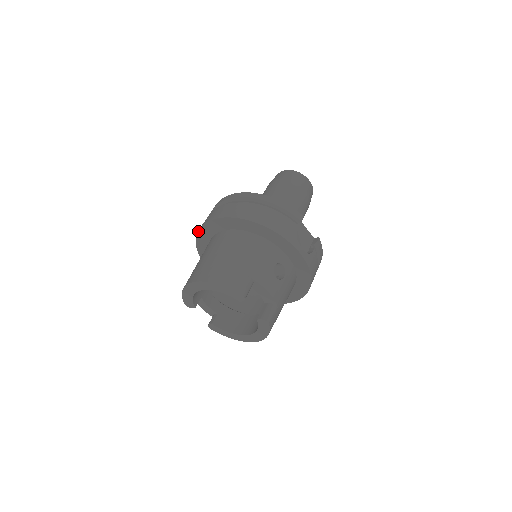
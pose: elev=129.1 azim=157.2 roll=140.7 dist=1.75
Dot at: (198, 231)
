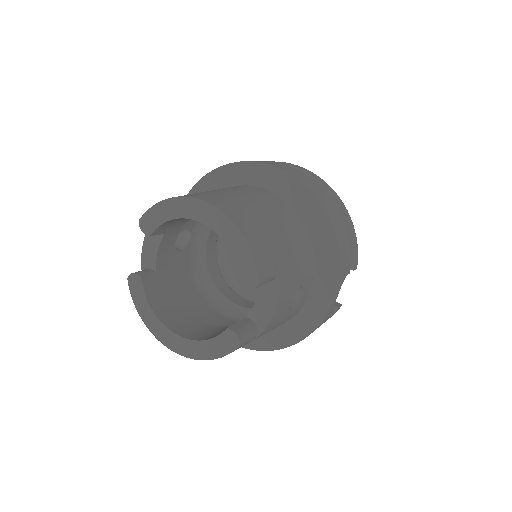
Dot at: (234, 162)
